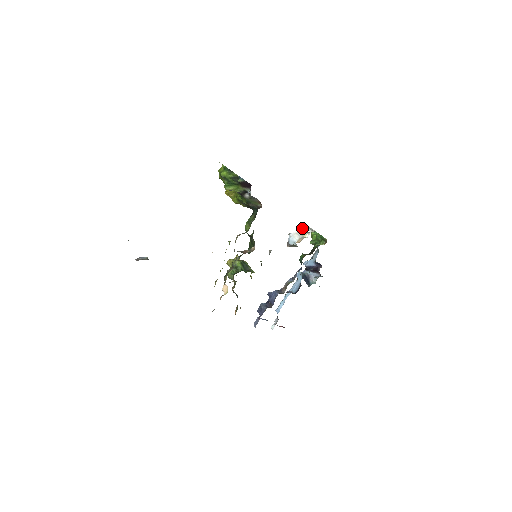
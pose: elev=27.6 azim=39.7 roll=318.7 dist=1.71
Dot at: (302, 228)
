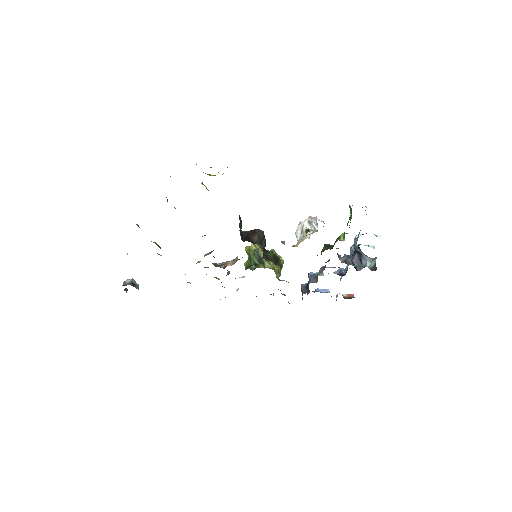
Dot at: (308, 220)
